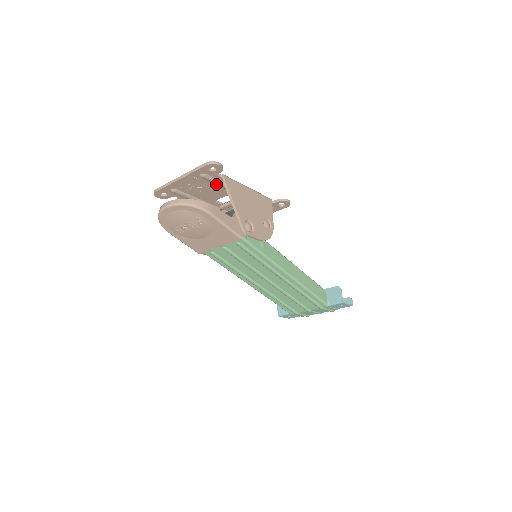
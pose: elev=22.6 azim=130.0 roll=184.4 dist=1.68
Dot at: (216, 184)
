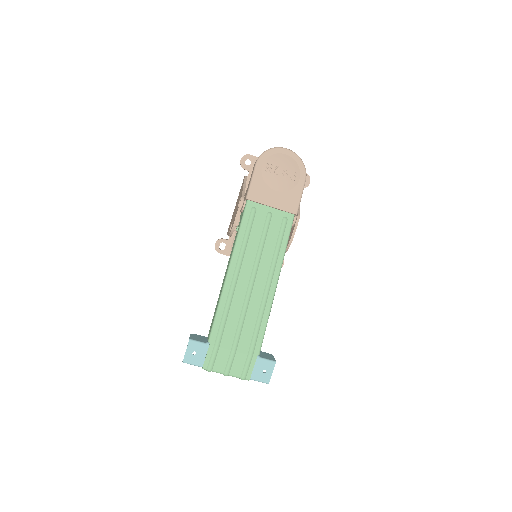
Dot at: occluded
